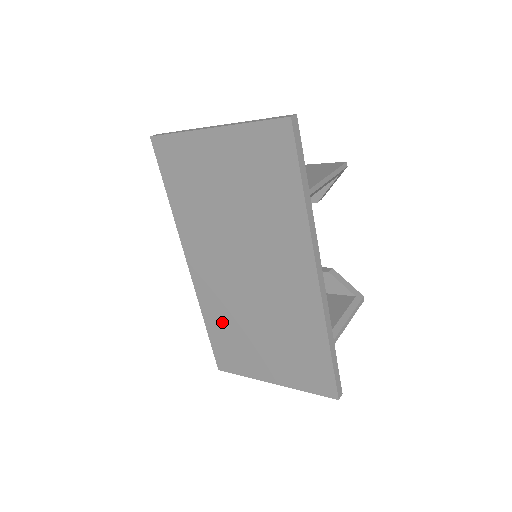
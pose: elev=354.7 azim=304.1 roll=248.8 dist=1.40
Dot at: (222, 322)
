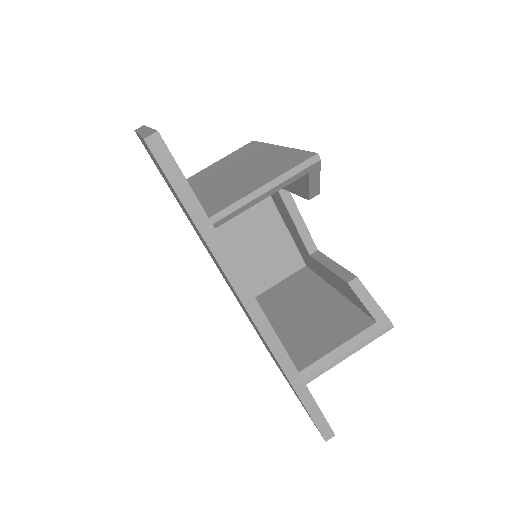
Dot at: occluded
